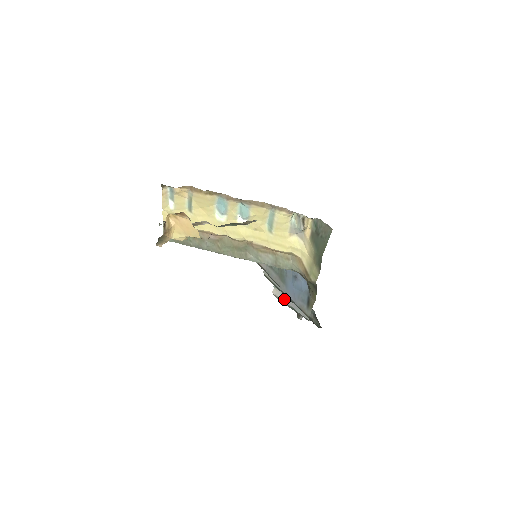
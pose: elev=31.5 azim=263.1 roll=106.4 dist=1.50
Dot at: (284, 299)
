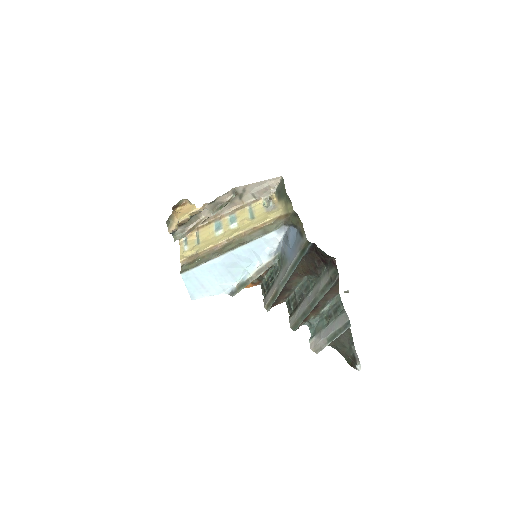
Dot at: (321, 337)
